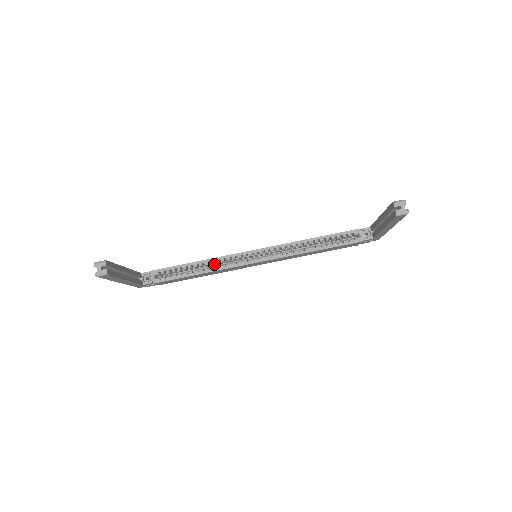
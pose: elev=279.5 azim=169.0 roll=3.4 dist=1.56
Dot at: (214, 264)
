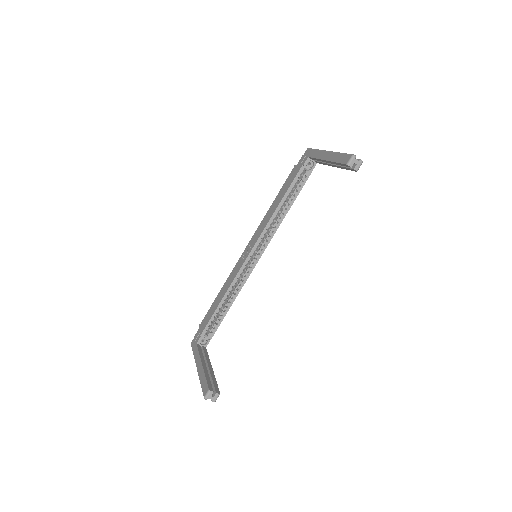
Dot at: (232, 287)
